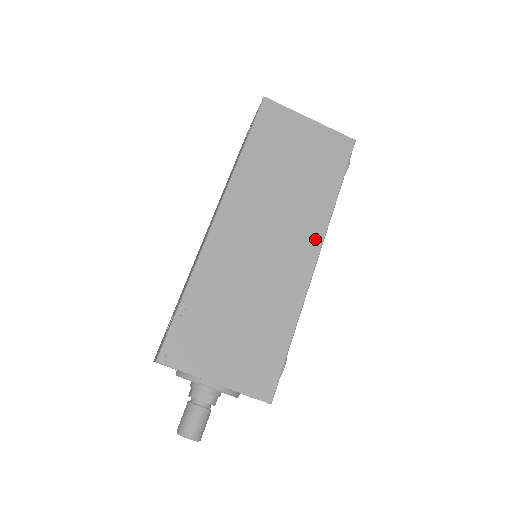
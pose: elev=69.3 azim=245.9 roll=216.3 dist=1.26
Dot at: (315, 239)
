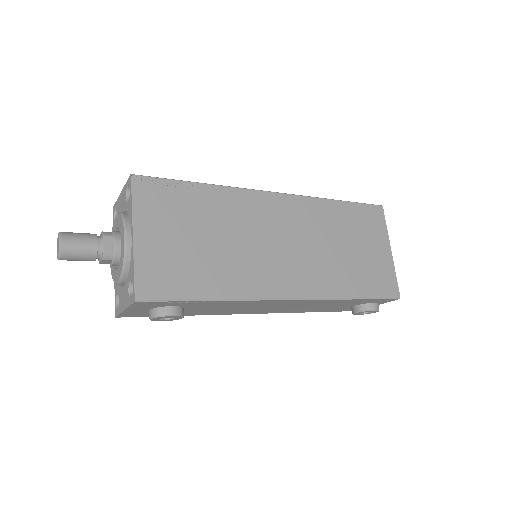
Dot at: (305, 290)
